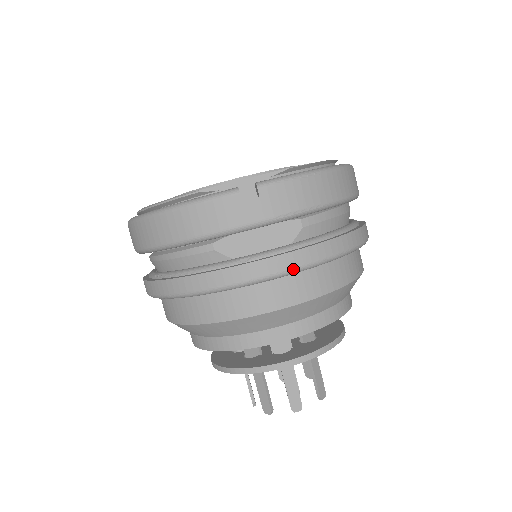
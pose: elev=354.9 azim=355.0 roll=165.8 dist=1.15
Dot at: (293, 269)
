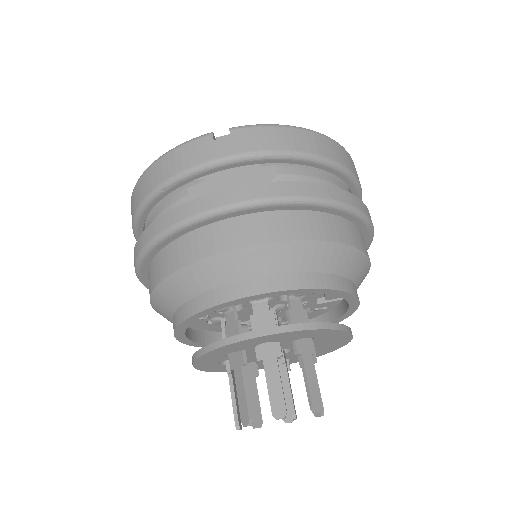
Dot at: (258, 199)
